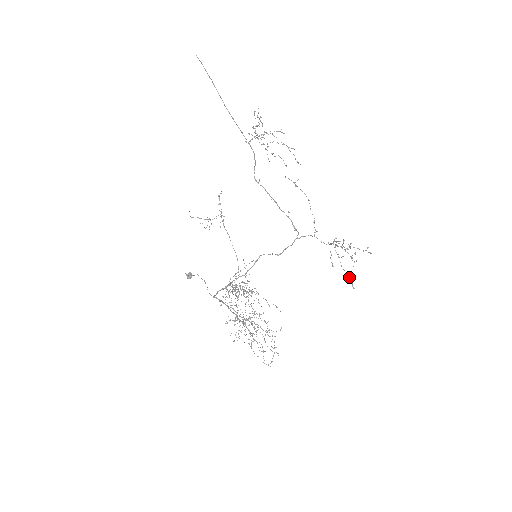
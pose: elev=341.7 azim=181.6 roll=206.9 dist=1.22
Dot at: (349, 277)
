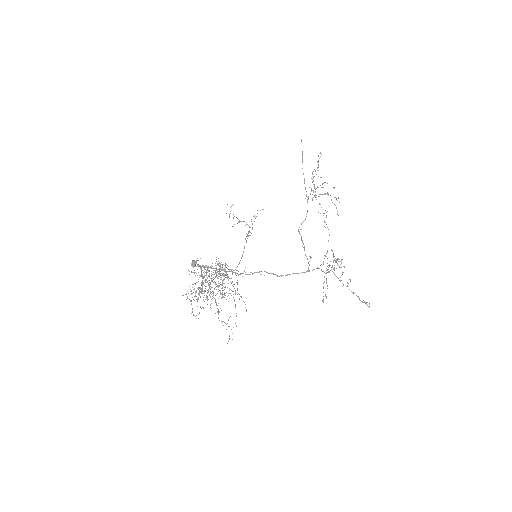
Dot at: (327, 288)
